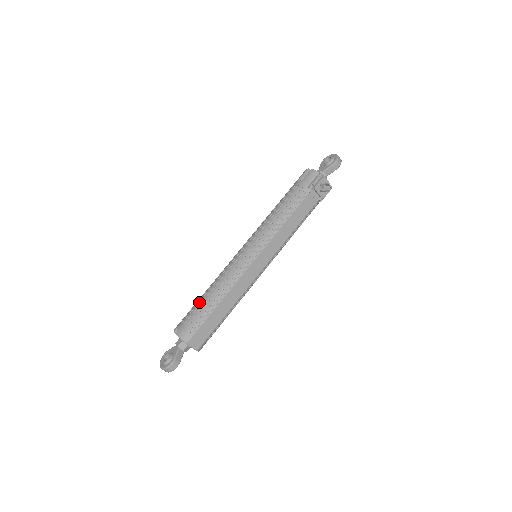
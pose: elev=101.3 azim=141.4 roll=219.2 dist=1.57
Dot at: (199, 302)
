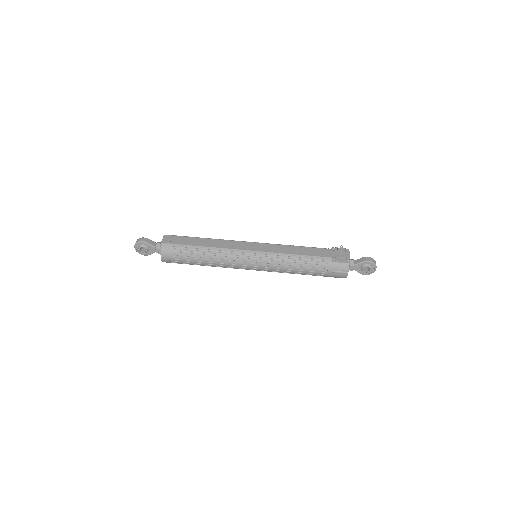
Dot at: occluded
